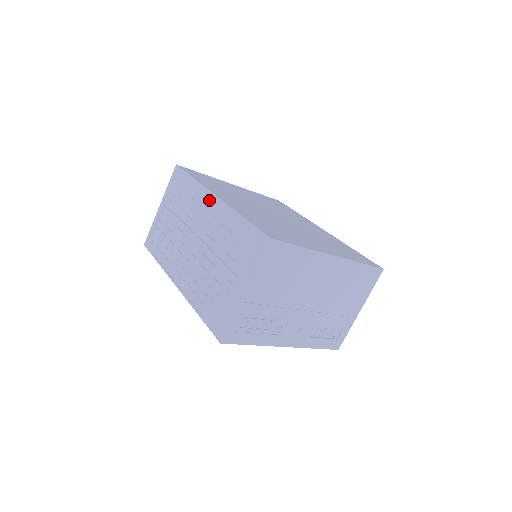
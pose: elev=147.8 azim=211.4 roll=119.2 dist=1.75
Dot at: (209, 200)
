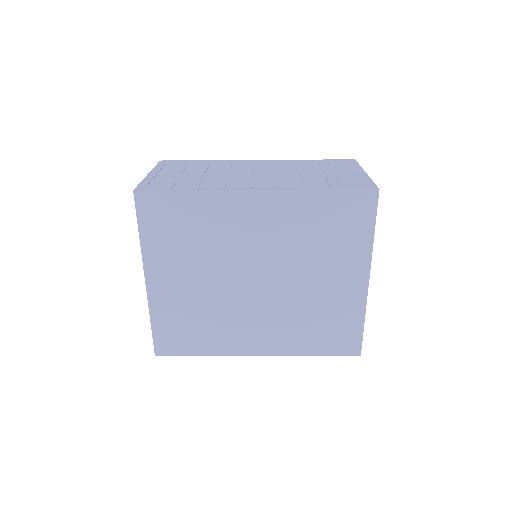
Dot at: (250, 161)
